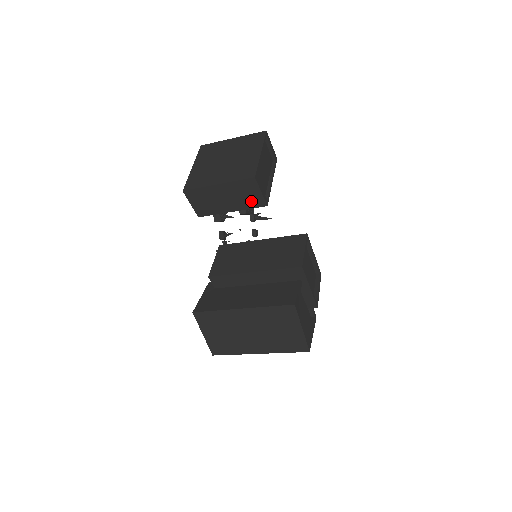
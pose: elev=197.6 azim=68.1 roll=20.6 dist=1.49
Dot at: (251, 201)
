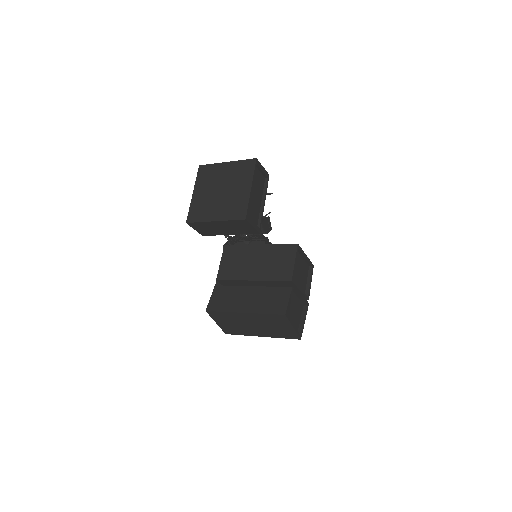
Dot at: (245, 230)
